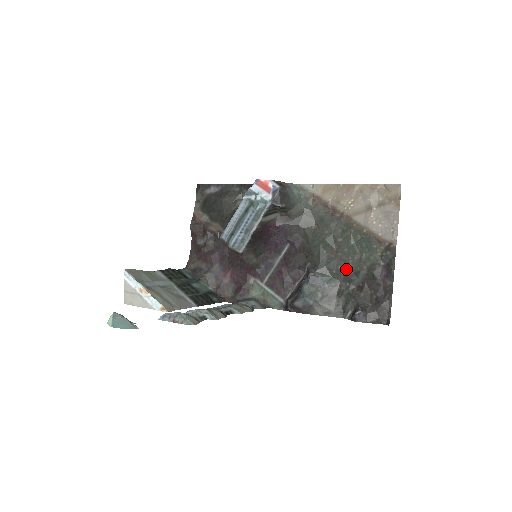
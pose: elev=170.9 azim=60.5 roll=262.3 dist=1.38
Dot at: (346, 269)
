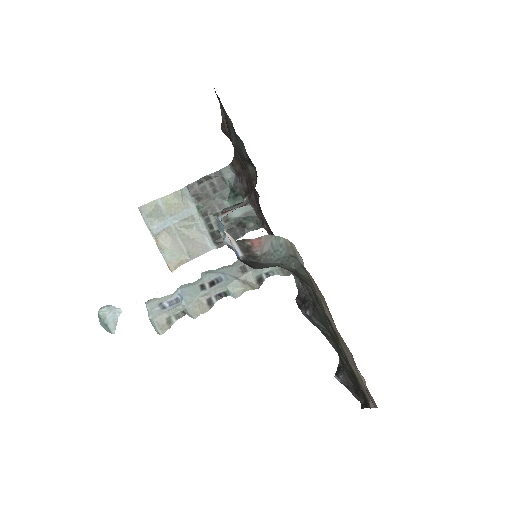
Dot at: (337, 346)
